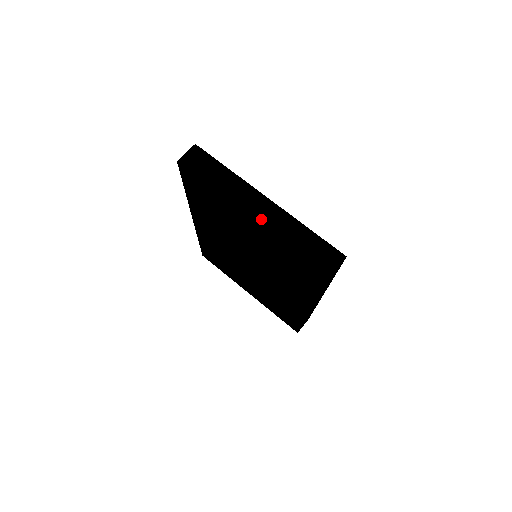
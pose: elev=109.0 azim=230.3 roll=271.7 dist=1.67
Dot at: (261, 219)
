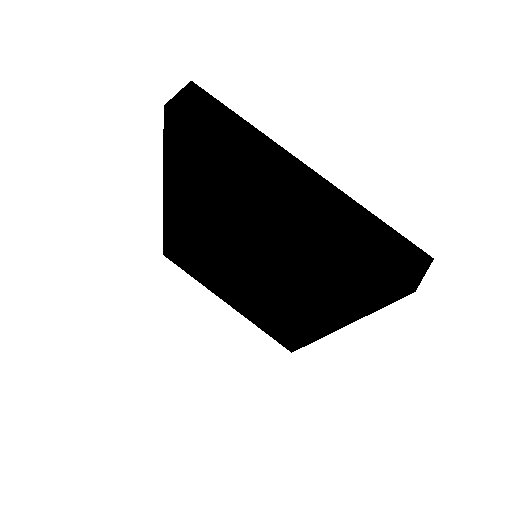
Dot at: (305, 201)
